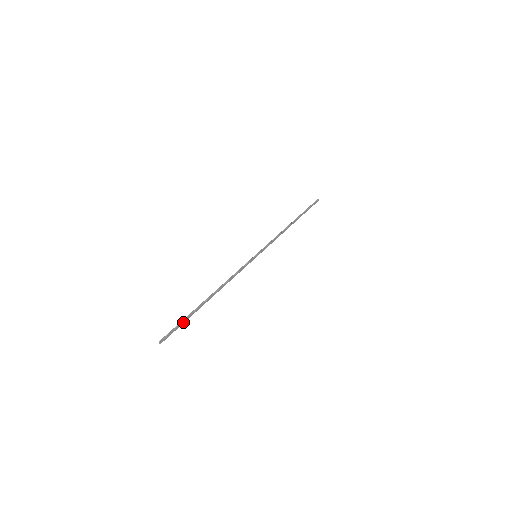
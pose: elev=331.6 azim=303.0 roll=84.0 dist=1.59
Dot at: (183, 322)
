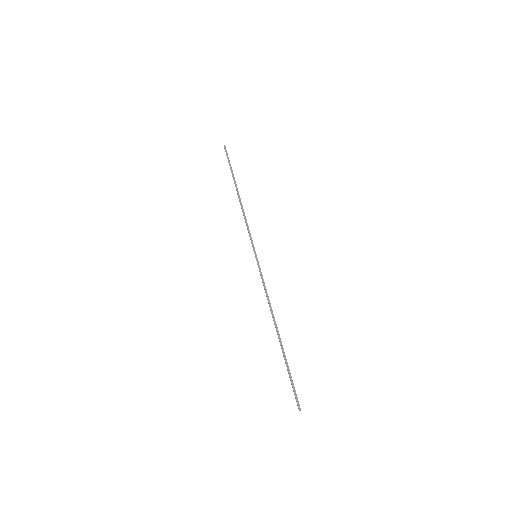
Dot at: (290, 375)
